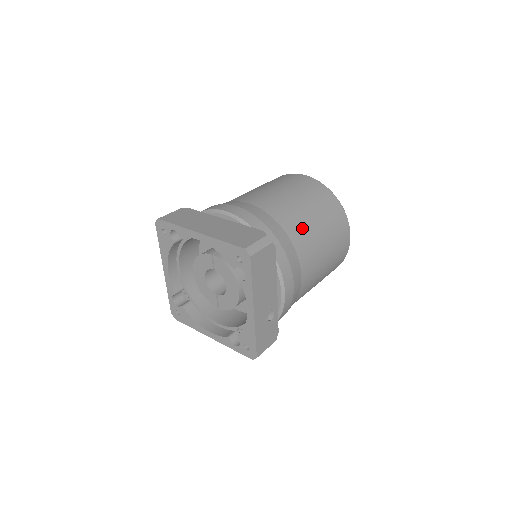
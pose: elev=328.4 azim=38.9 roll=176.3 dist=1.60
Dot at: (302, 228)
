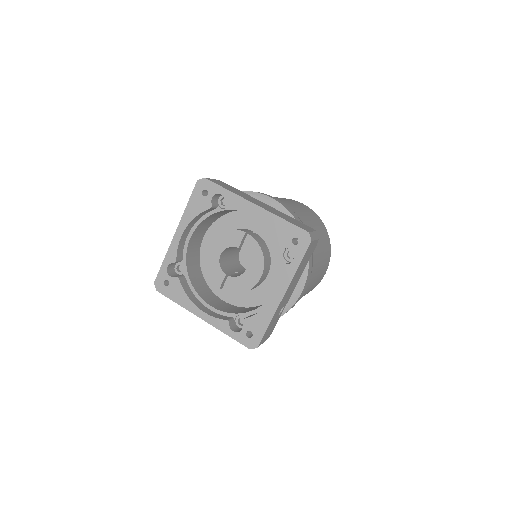
Dot at: occluded
